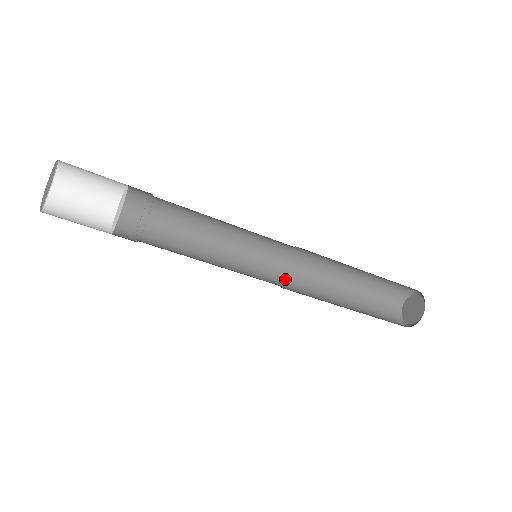
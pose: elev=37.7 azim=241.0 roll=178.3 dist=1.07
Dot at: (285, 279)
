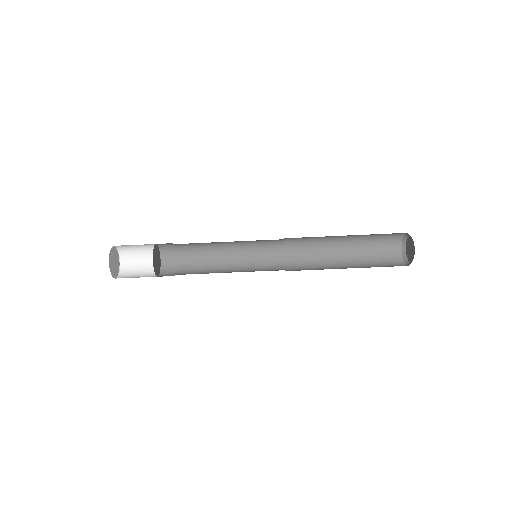
Dot at: (290, 260)
